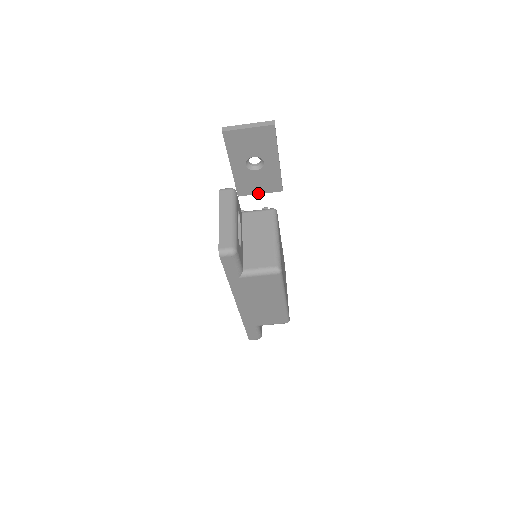
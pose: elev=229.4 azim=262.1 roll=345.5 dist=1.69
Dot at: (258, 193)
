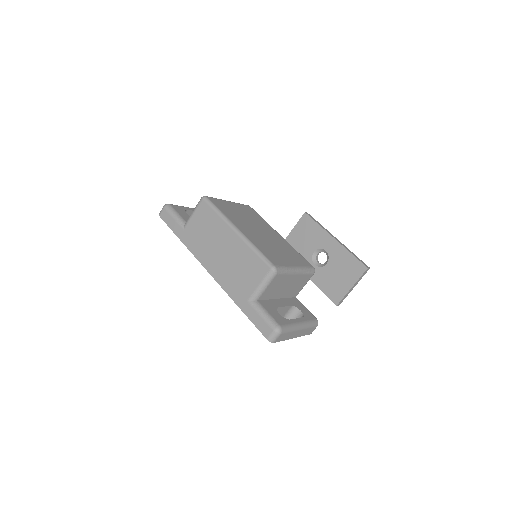
Dot at: (350, 288)
